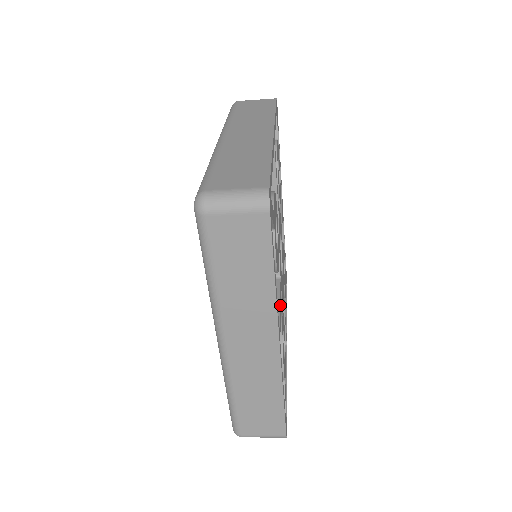
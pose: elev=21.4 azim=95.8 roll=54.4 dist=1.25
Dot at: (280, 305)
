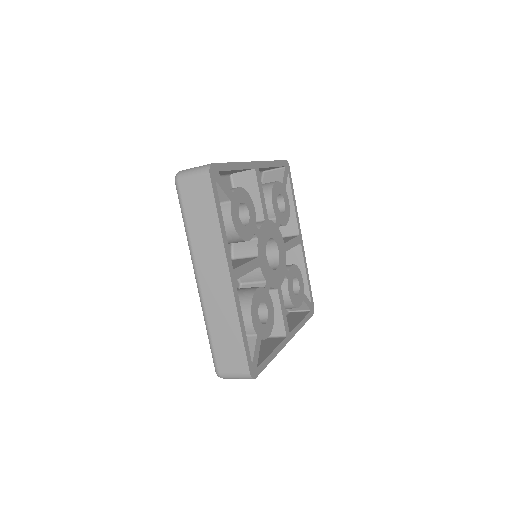
Dot at: (248, 267)
